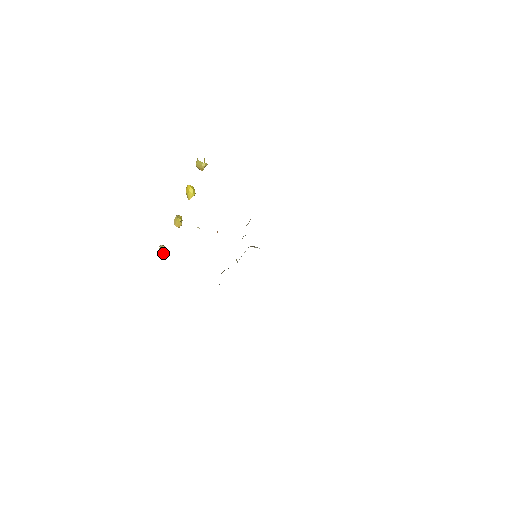
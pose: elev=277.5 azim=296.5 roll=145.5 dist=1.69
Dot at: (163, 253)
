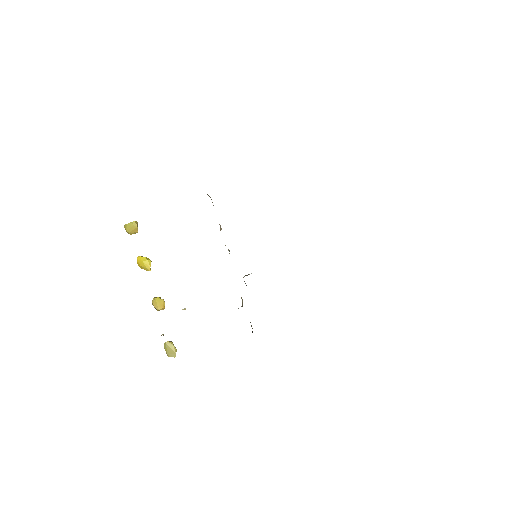
Dot at: (172, 349)
